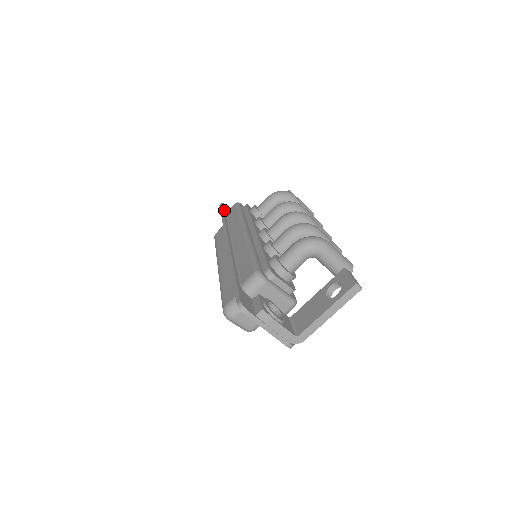
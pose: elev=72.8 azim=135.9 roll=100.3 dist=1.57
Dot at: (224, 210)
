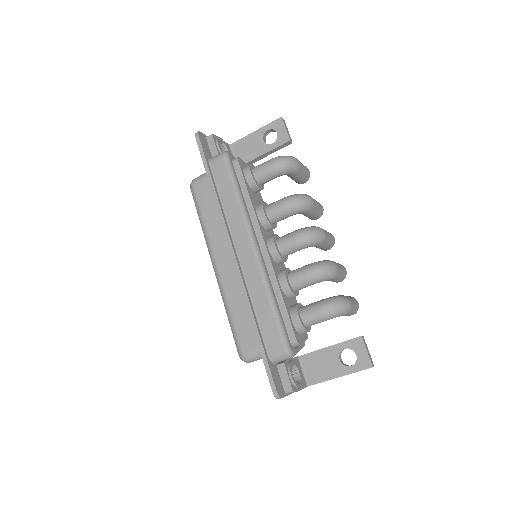
Dot at: (206, 157)
